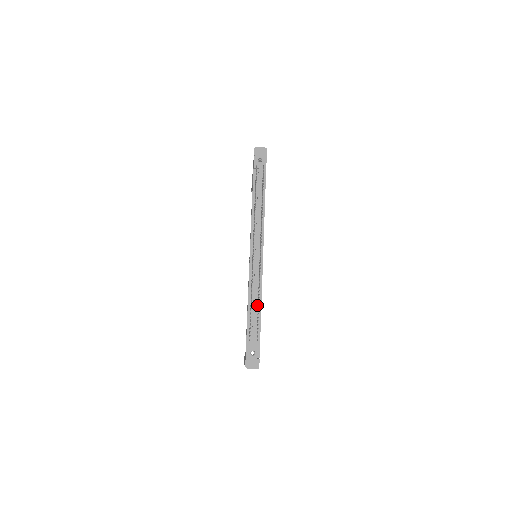
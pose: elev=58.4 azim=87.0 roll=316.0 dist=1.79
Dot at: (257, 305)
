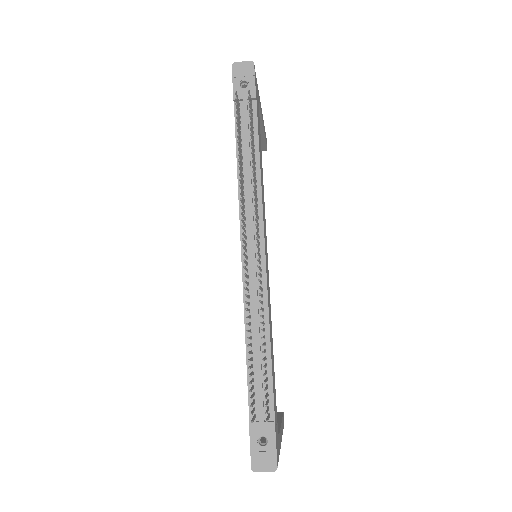
Dot at: (263, 348)
